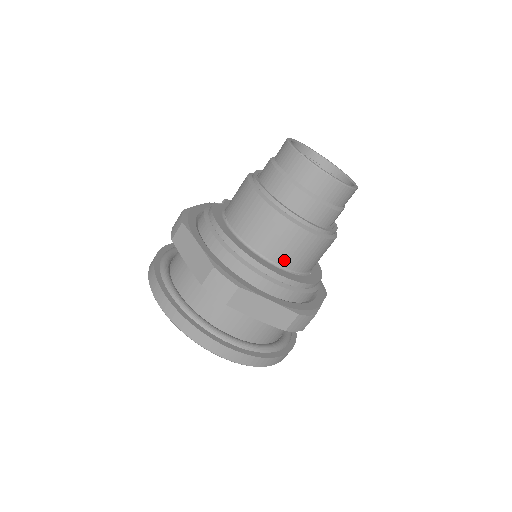
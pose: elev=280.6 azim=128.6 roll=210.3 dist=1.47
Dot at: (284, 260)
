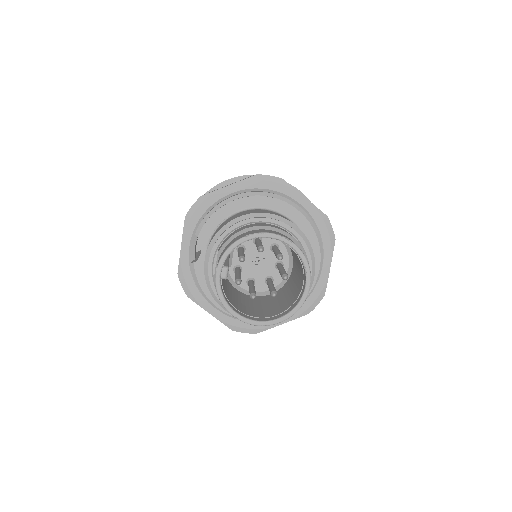
Dot at: occluded
